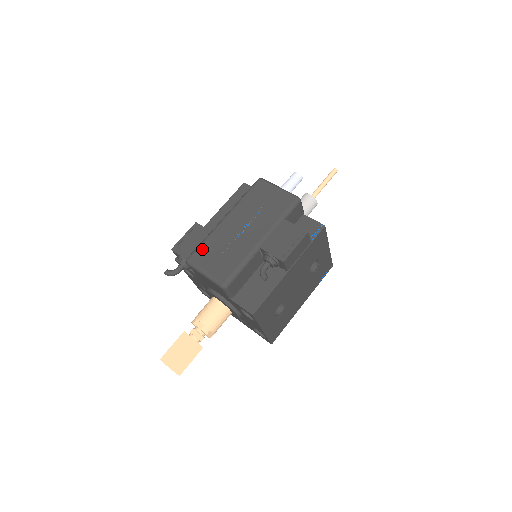
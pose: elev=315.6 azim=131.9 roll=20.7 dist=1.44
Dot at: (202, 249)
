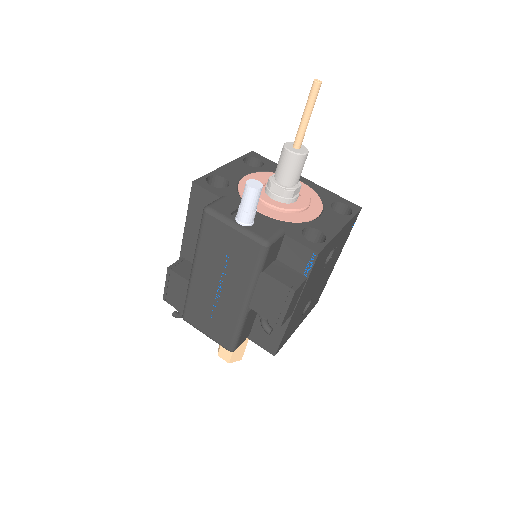
Dot at: (190, 310)
